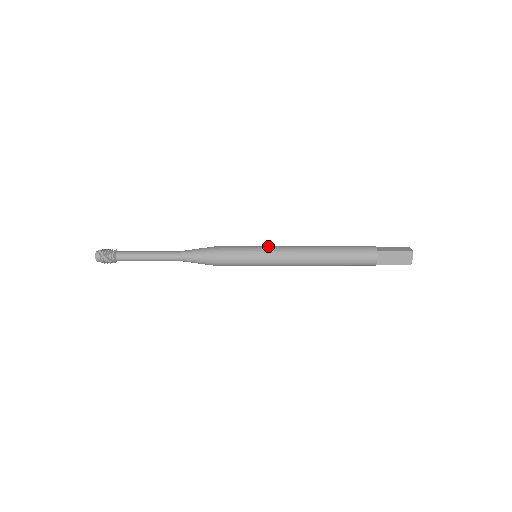
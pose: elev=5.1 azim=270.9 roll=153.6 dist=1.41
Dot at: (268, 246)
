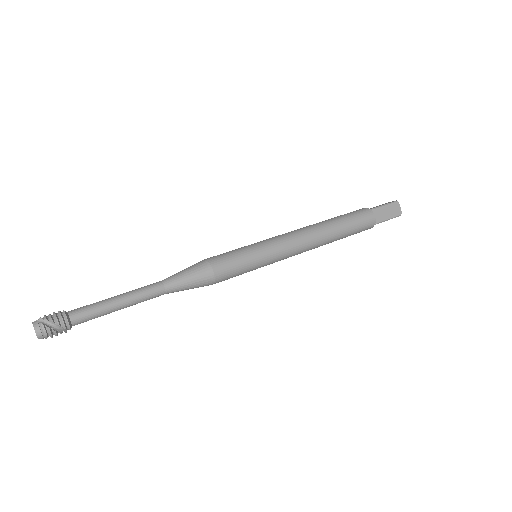
Dot at: occluded
